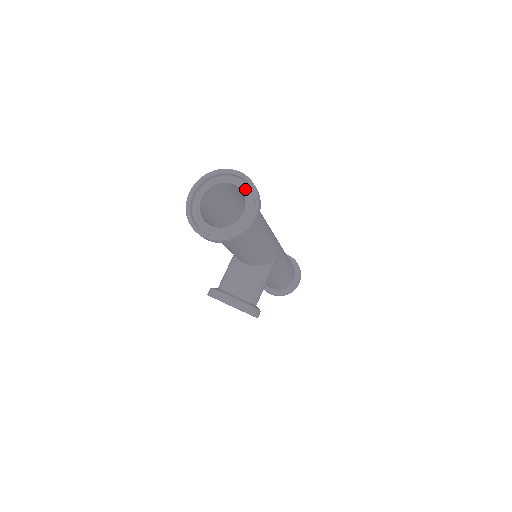
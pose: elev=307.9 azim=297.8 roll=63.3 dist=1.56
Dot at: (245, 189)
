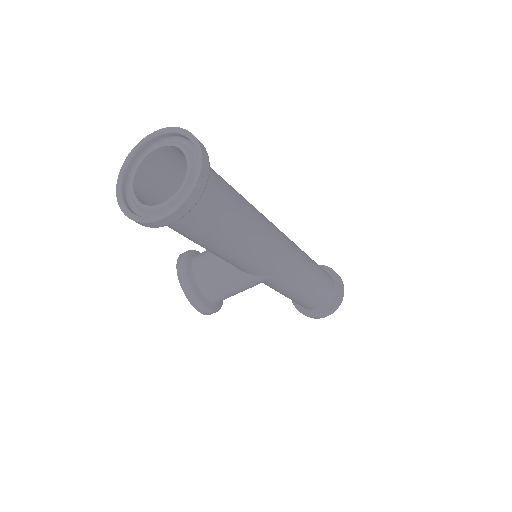
Dot at: (192, 176)
